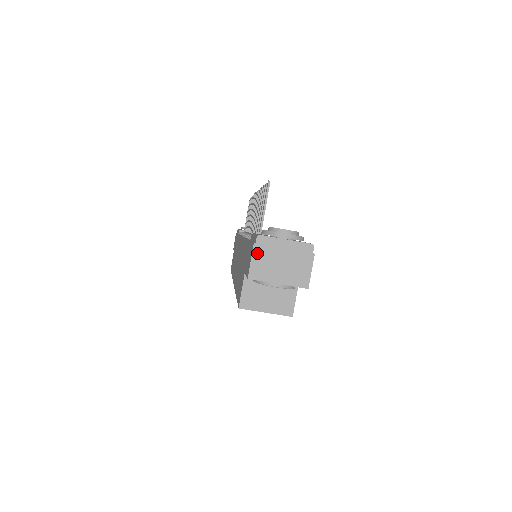
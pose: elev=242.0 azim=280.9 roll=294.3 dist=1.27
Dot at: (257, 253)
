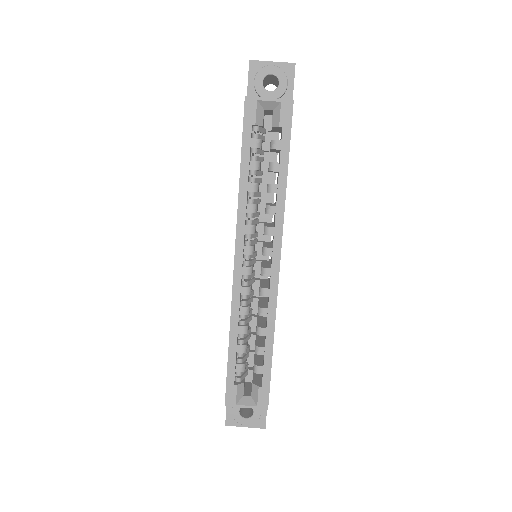
Dot at: occluded
